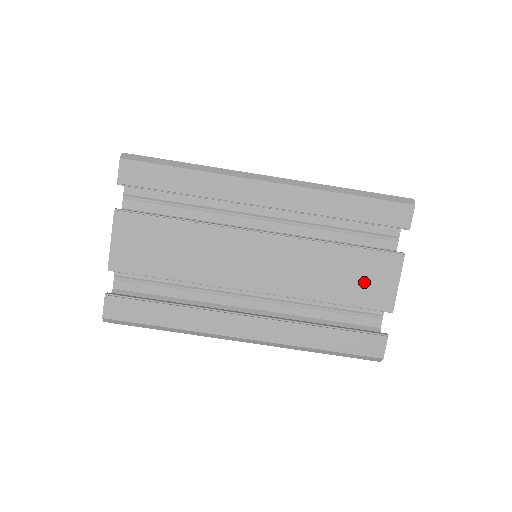
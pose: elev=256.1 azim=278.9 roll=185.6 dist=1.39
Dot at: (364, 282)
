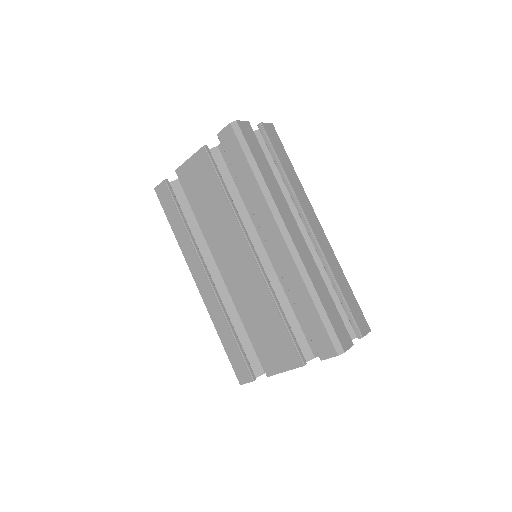
Dot at: (270, 345)
